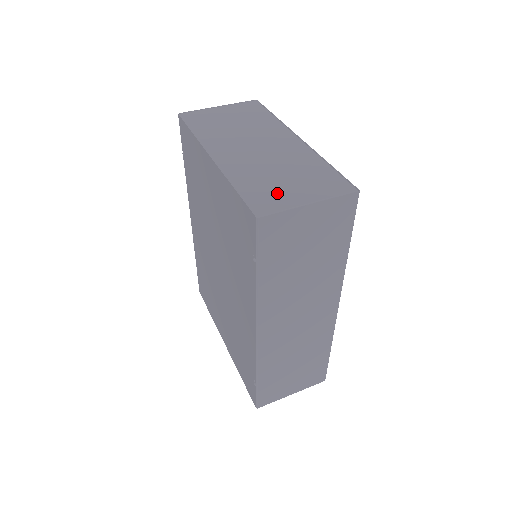
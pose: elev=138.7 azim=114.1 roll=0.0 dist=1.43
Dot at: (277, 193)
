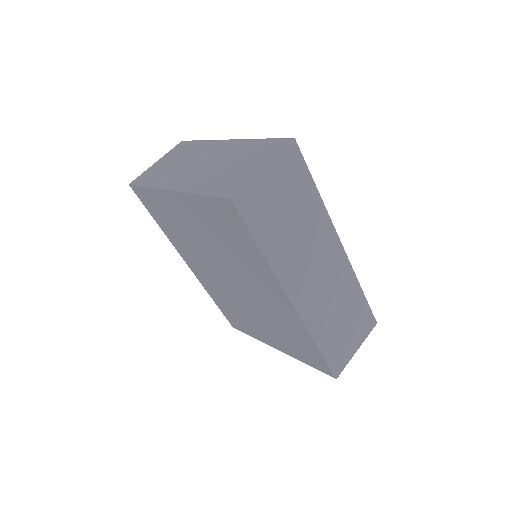
Dot at: (235, 177)
